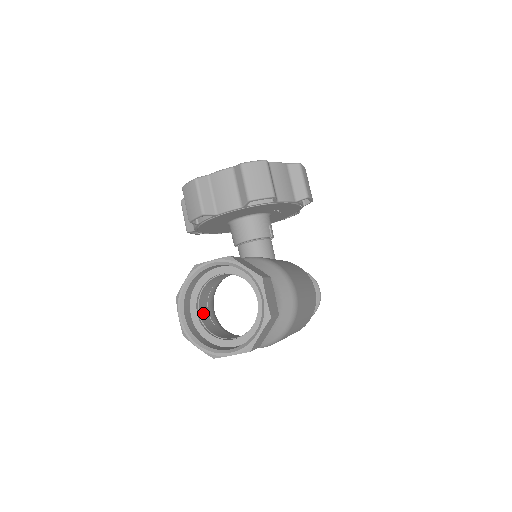
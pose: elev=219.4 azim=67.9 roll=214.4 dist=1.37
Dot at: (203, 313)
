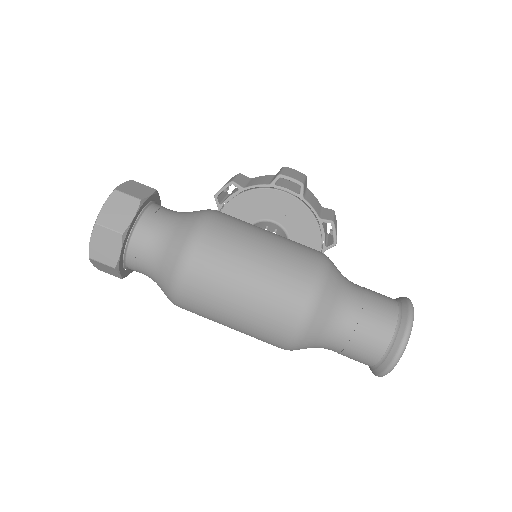
Dot at: occluded
